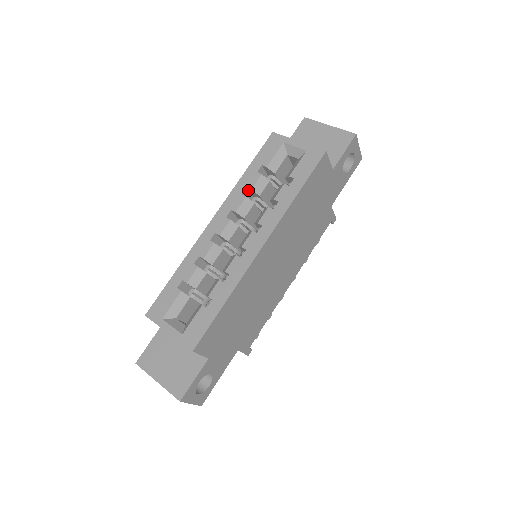
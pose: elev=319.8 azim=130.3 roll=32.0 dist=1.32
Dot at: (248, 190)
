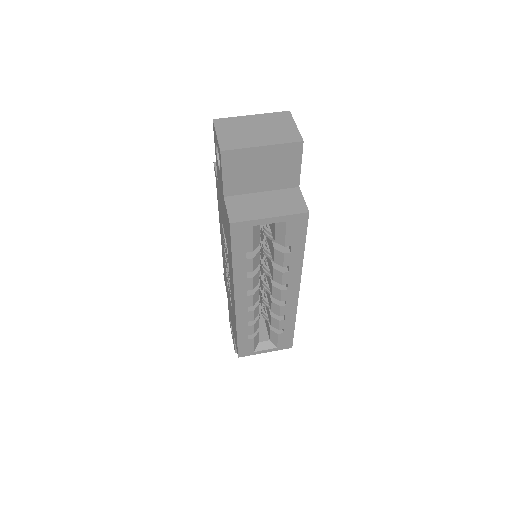
Dot at: occluded
